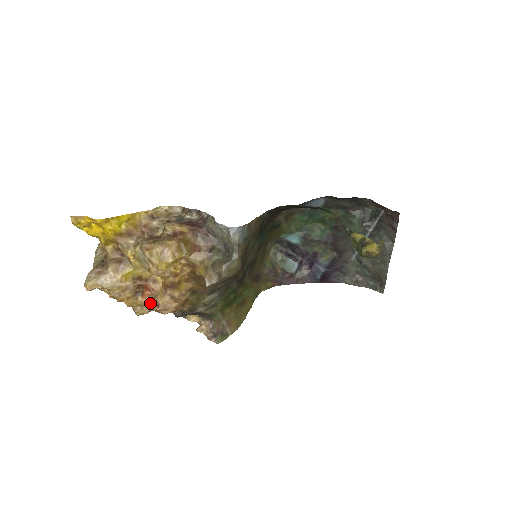
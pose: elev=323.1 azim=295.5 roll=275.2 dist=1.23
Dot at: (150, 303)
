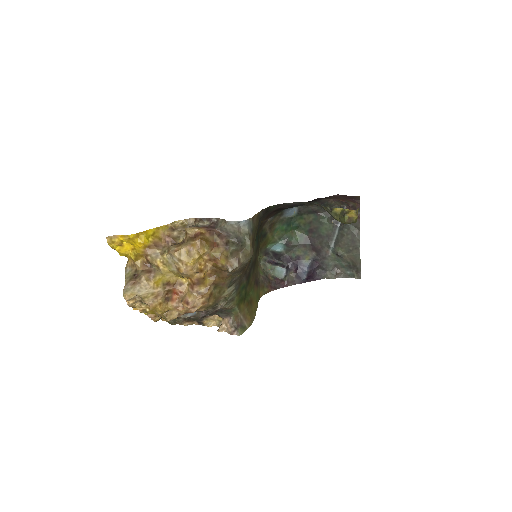
Dot at: (179, 305)
